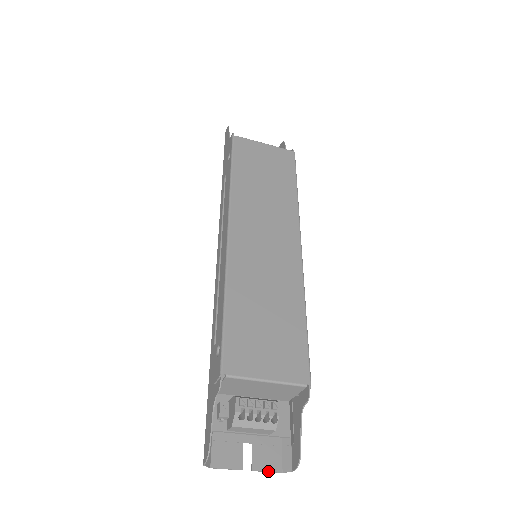
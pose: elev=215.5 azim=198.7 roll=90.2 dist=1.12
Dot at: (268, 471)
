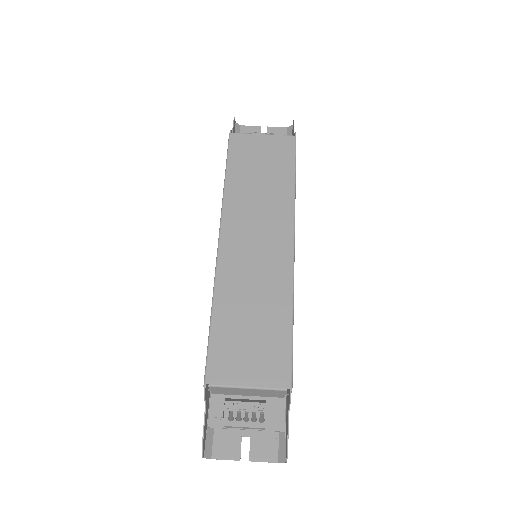
Dot at: (264, 461)
